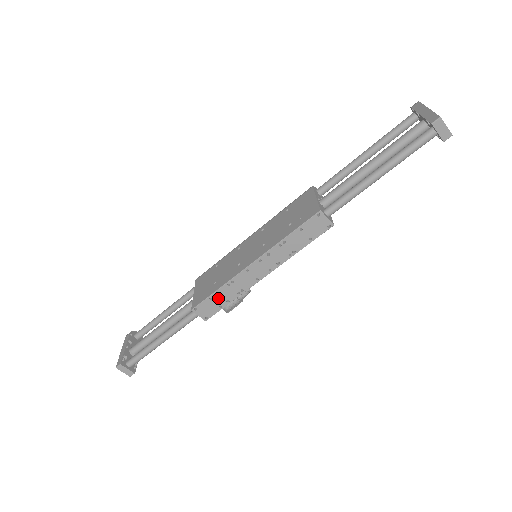
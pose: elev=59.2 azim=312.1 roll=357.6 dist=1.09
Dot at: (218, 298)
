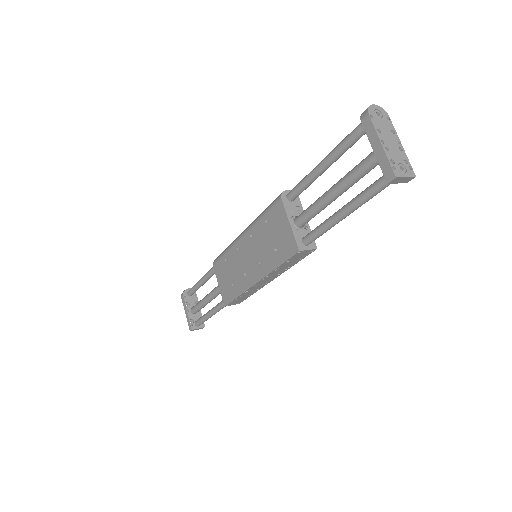
Dot at: (241, 297)
